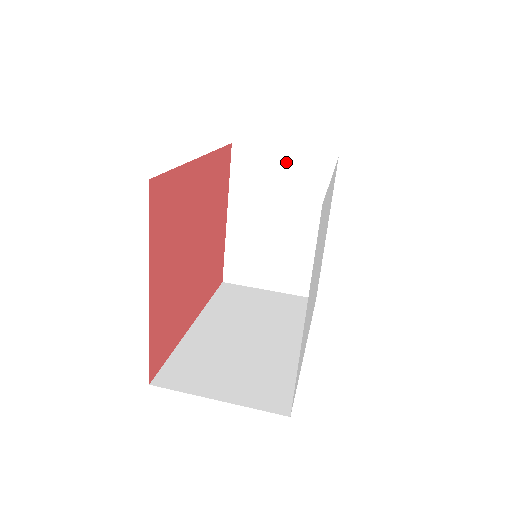
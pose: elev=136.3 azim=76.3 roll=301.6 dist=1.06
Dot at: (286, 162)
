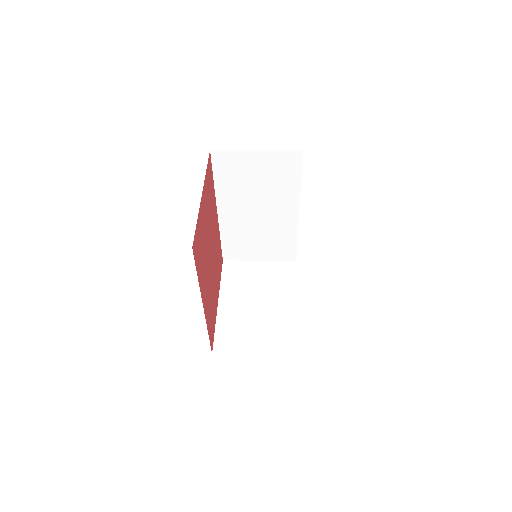
Dot at: (261, 267)
